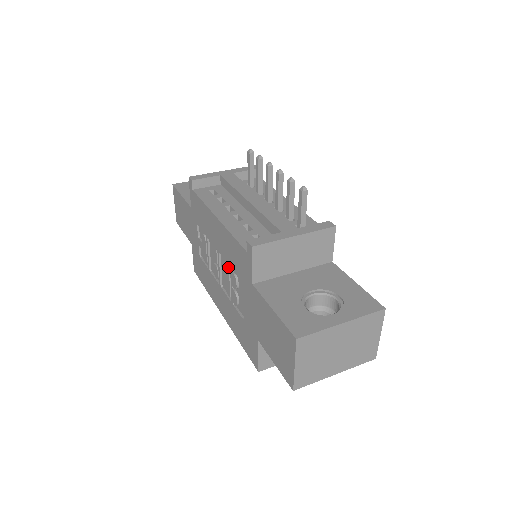
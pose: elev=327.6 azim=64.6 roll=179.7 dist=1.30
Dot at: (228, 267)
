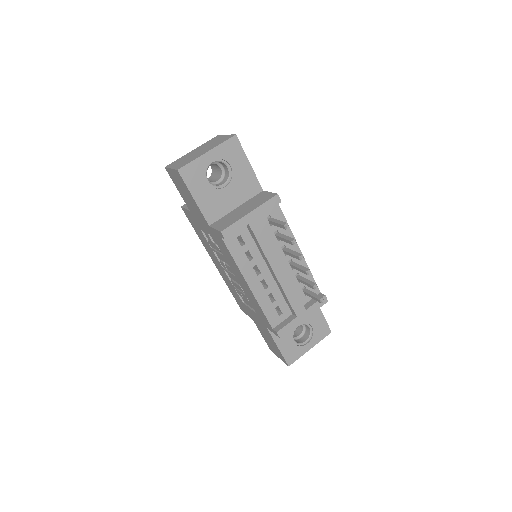
Dot at: occluded
